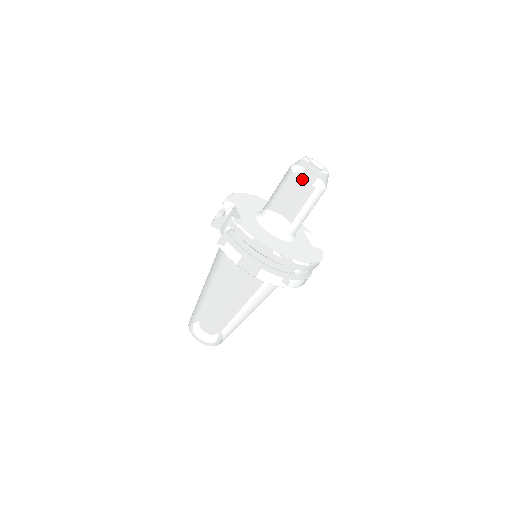
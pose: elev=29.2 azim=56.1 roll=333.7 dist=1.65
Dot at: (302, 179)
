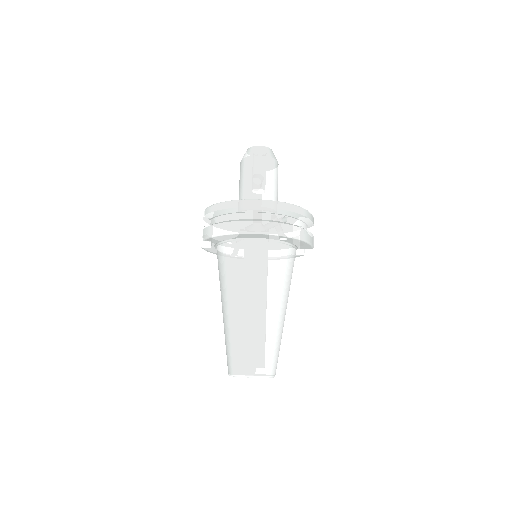
Dot at: (248, 157)
